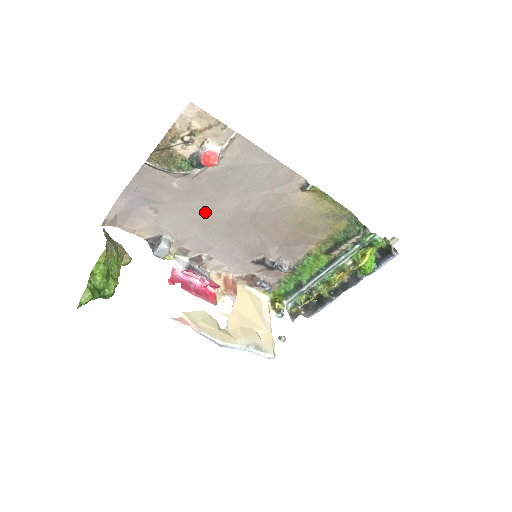
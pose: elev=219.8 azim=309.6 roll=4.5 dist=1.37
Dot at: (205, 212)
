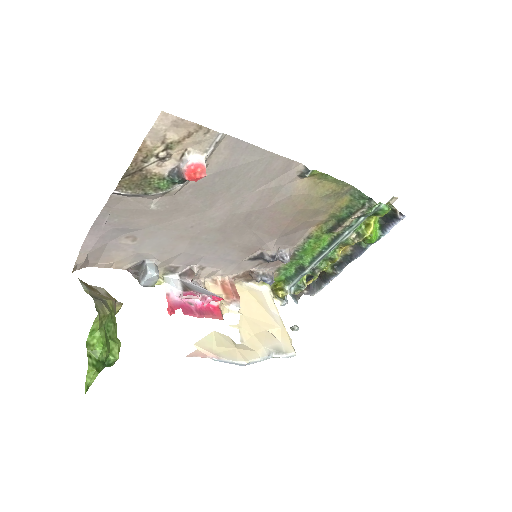
Dot at: (192, 225)
